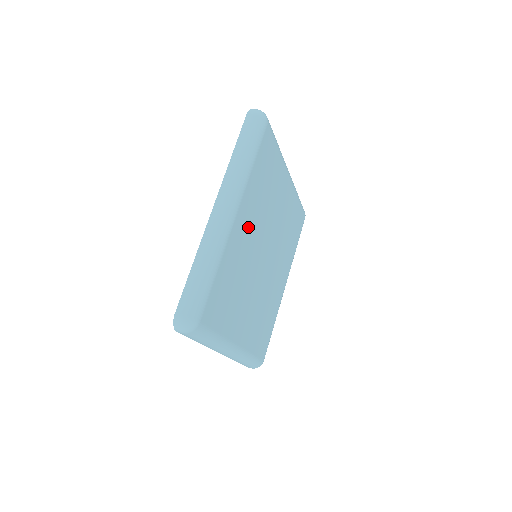
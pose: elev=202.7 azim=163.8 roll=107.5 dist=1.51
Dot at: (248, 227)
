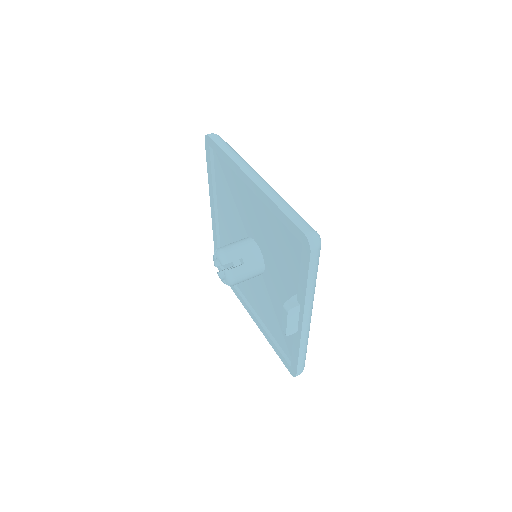
Dot at: occluded
